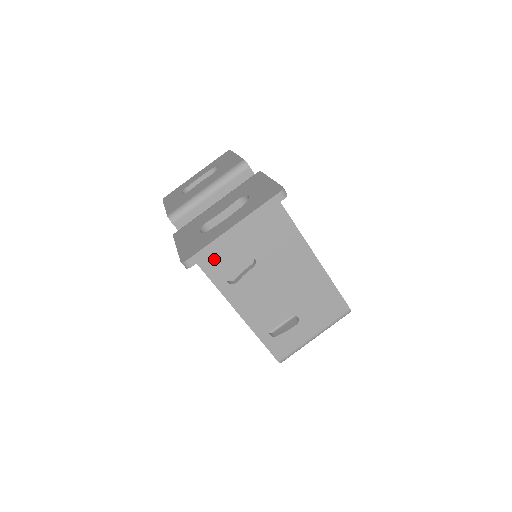
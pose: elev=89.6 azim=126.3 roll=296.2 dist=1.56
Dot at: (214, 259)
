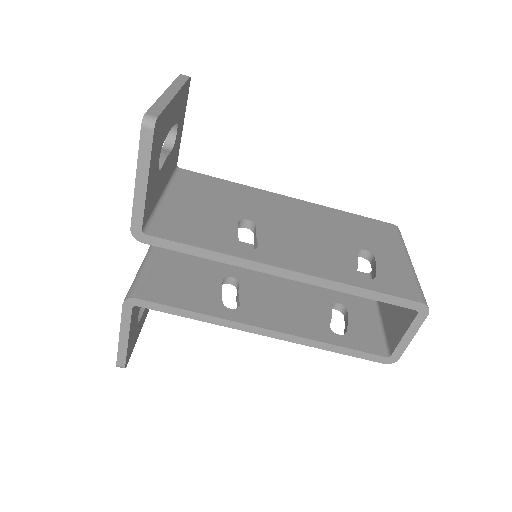
Dot at: (205, 235)
